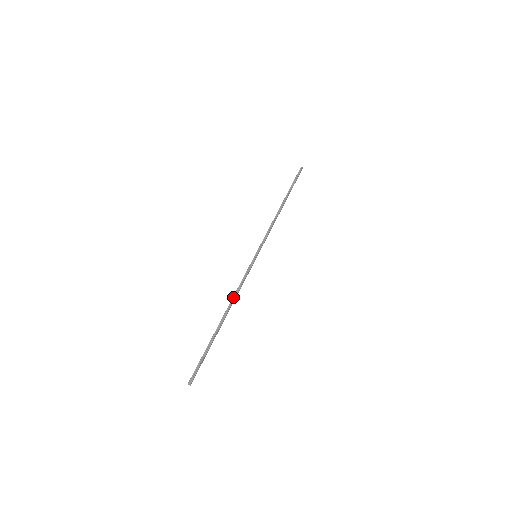
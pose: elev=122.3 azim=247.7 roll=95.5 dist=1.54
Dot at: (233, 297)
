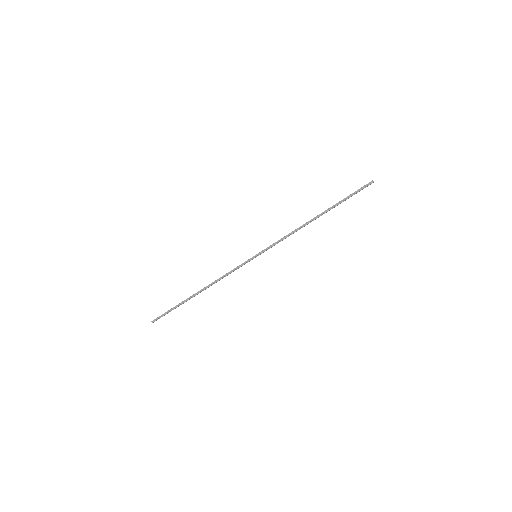
Dot at: (215, 281)
